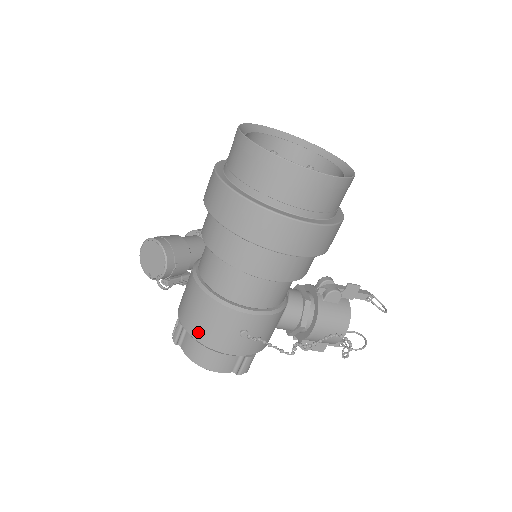
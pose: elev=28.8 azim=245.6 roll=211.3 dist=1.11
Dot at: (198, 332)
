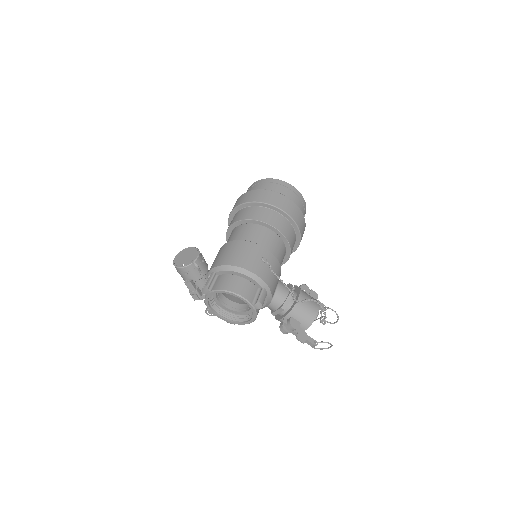
Dot at: (233, 260)
